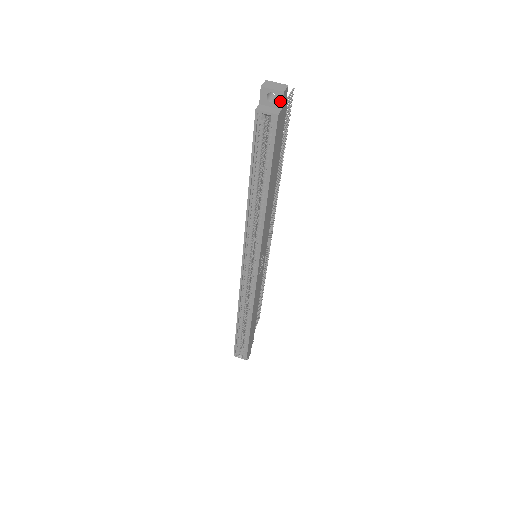
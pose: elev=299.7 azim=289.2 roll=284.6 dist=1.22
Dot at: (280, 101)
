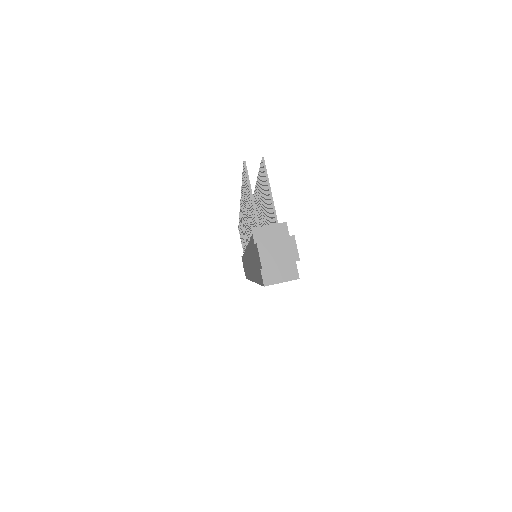
Dot at: (293, 262)
